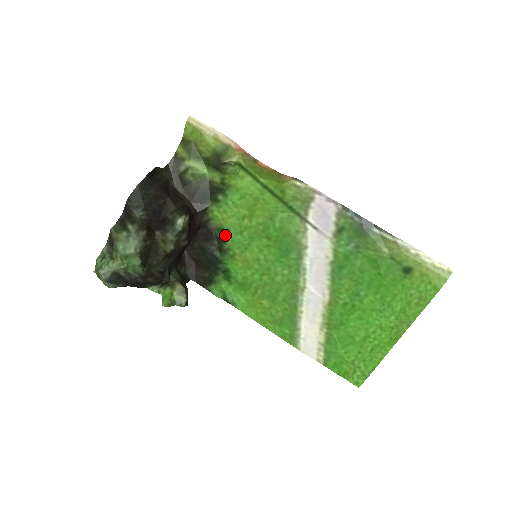
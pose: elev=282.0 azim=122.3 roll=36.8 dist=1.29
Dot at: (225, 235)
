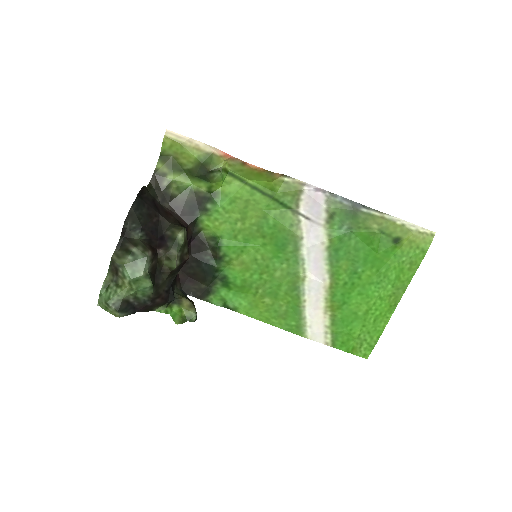
Dot at: (219, 242)
